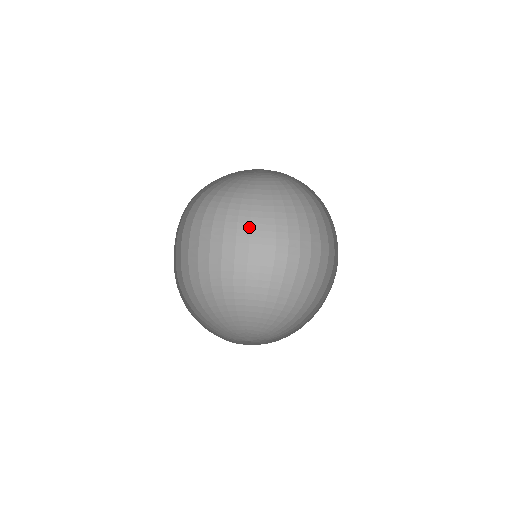
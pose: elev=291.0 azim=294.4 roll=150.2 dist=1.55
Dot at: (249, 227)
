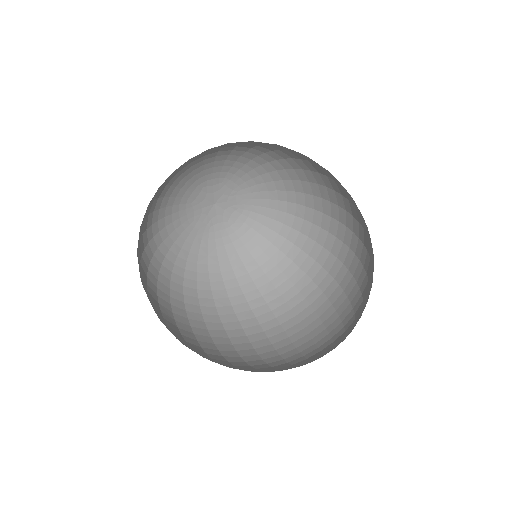
Dot at: (216, 312)
